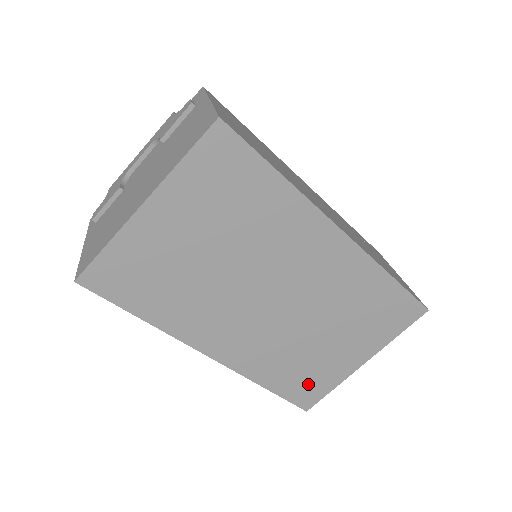
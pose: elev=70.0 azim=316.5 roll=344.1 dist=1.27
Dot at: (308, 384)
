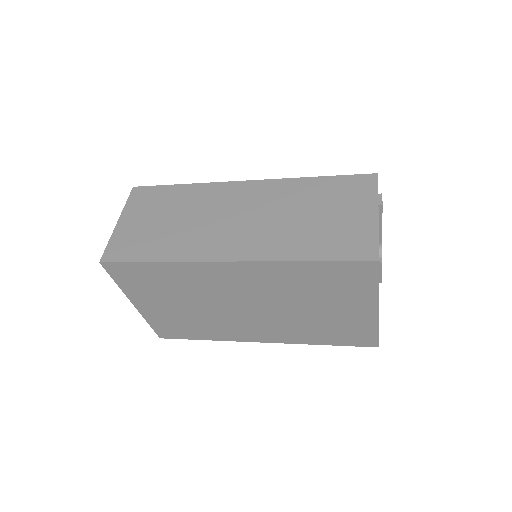
Dot at: (351, 334)
